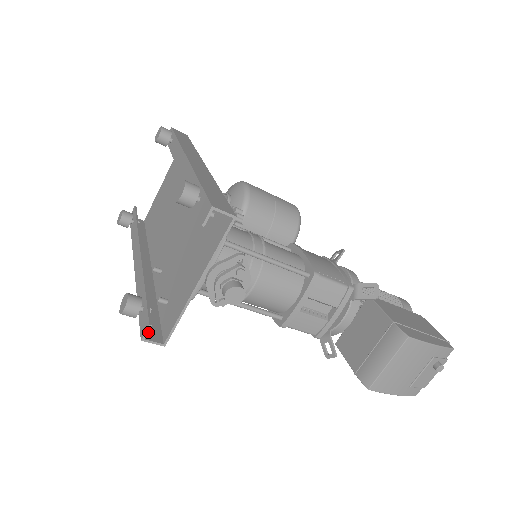
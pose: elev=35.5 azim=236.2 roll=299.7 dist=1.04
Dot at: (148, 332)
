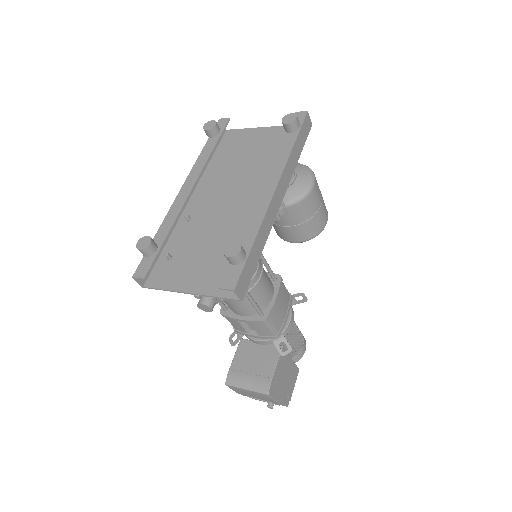
Dot at: occluded
